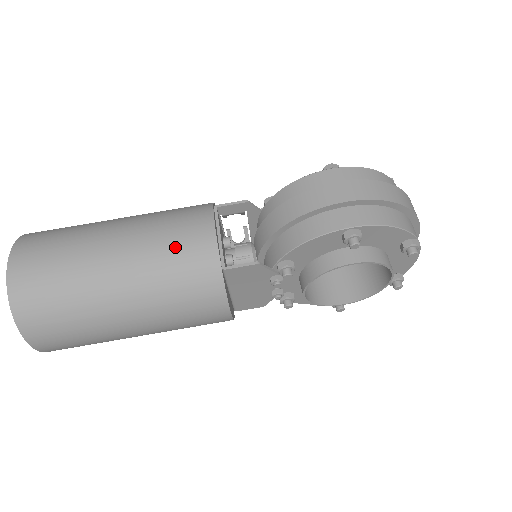
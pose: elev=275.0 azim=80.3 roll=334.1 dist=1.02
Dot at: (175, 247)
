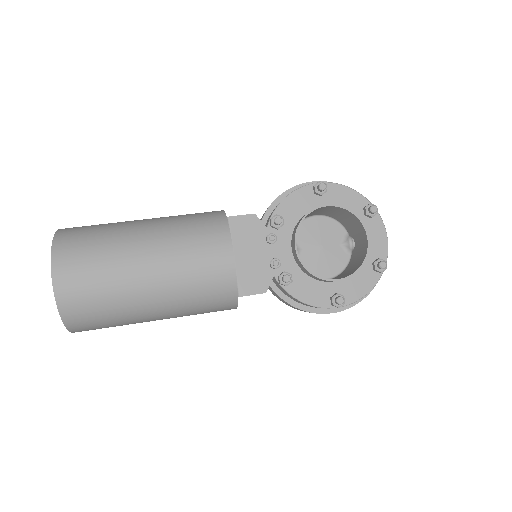
Dot at: (192, 214)
